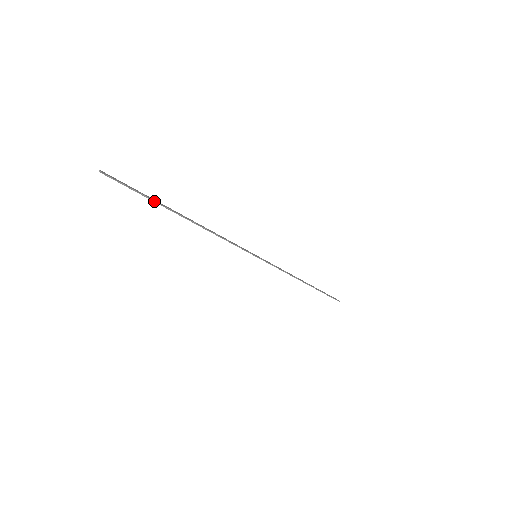
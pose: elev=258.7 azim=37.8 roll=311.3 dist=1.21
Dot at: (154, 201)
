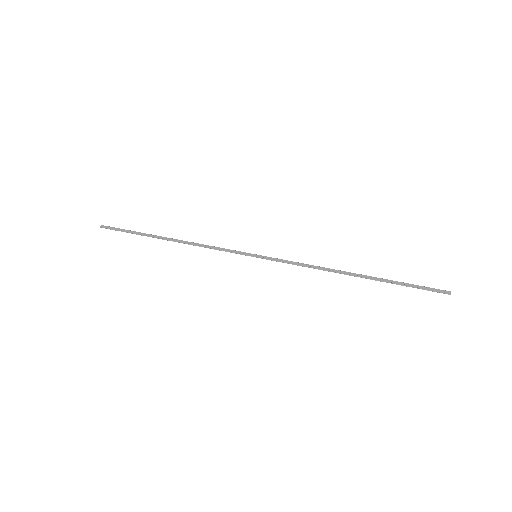
Dot at: (139, 234)
